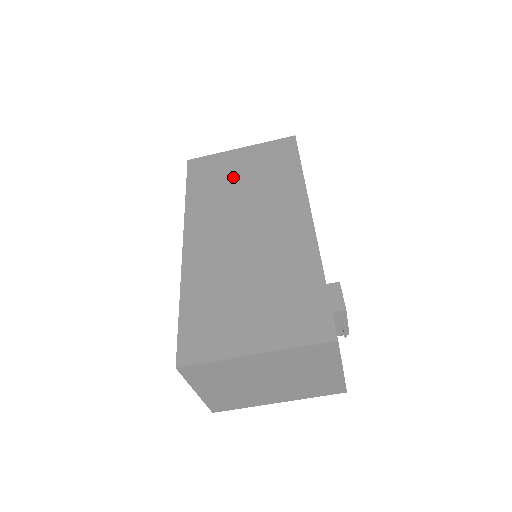
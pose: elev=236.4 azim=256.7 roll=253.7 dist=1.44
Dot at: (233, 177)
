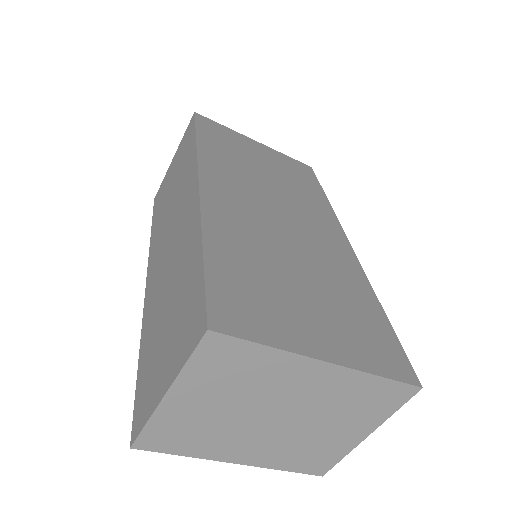
Dot at: (254, 159)
